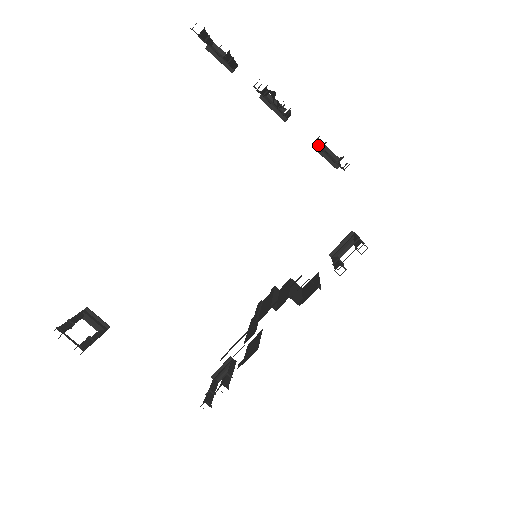
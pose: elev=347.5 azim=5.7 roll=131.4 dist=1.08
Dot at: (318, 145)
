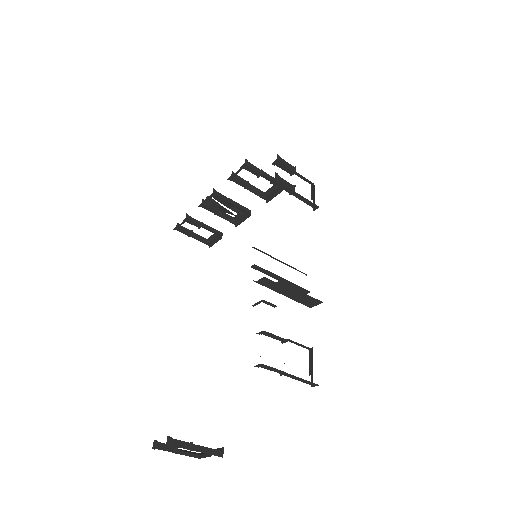
Dot at: (232, 178)
